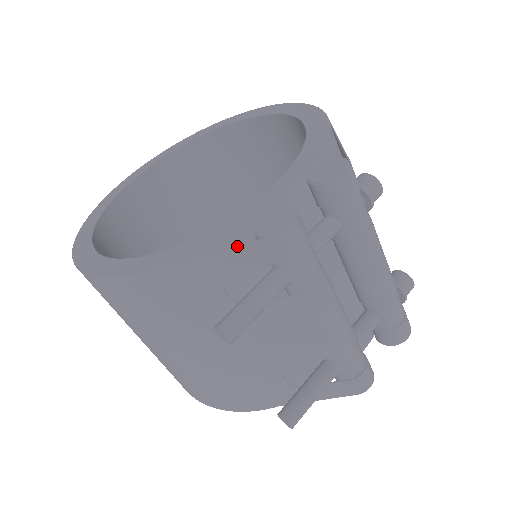
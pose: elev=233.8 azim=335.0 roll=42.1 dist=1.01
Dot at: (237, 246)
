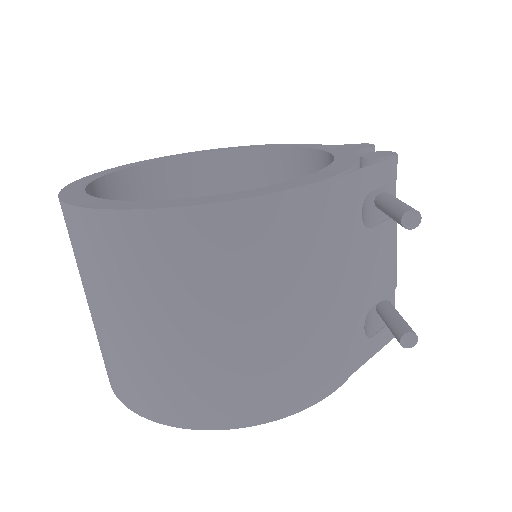
Dot at: occluded
